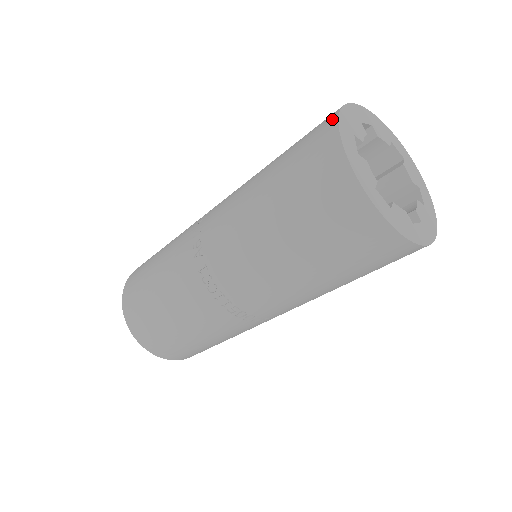
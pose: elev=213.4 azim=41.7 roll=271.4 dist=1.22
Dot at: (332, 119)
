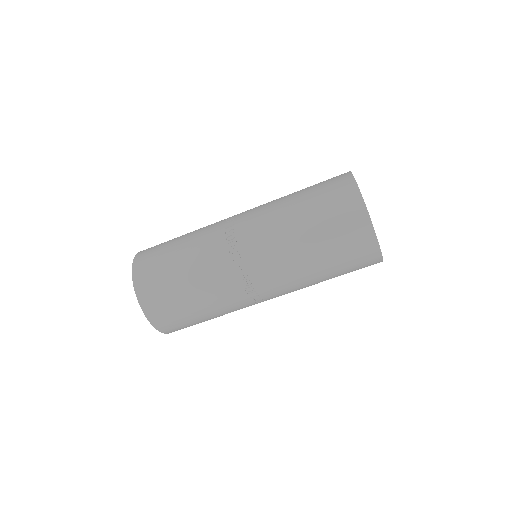
Dot at: occluded
